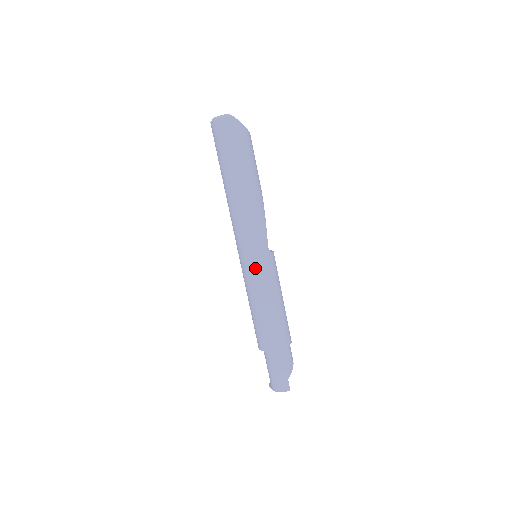
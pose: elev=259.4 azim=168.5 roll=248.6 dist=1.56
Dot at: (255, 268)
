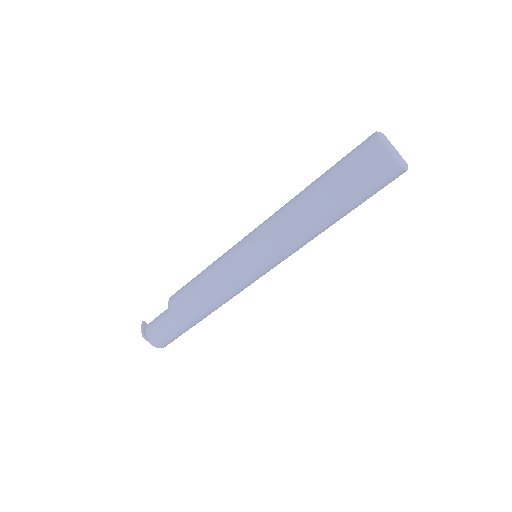
Dot at: (258, 278)
